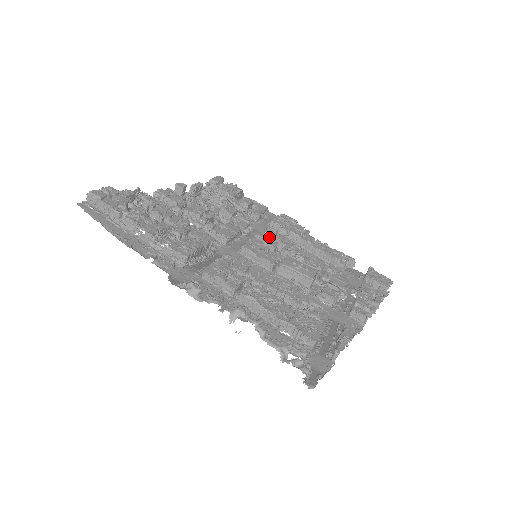
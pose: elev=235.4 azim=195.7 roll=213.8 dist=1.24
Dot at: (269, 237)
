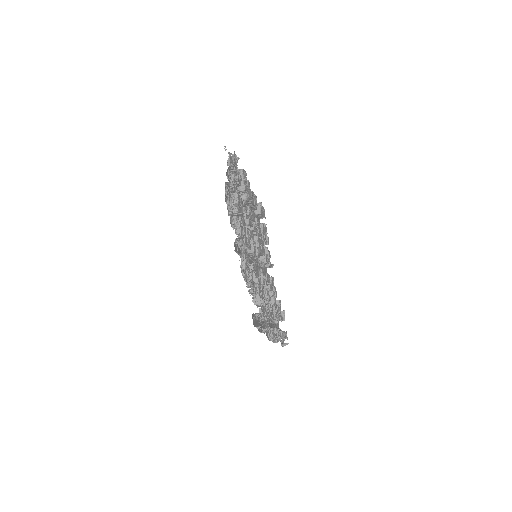
Dot at: occluded
